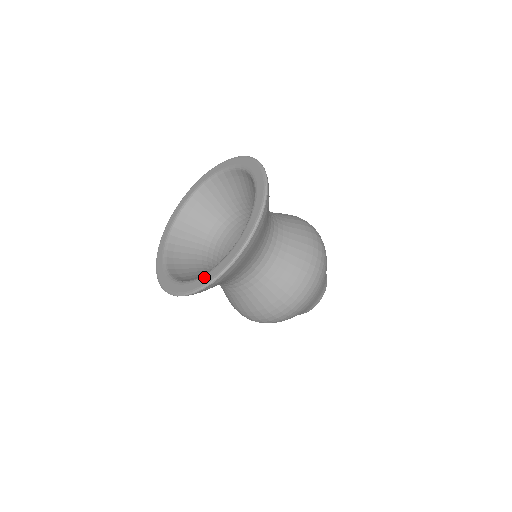
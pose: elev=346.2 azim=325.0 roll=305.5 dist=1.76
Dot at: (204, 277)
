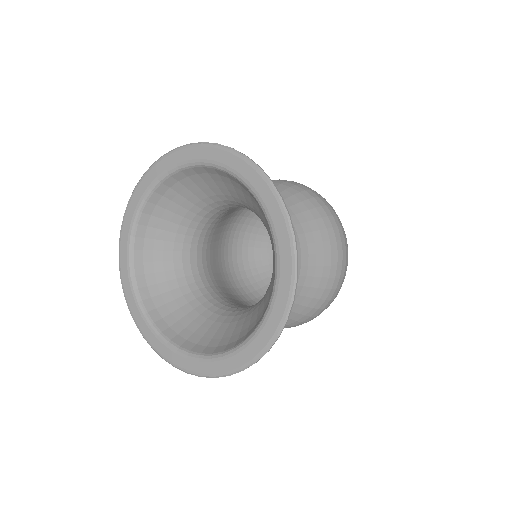
Dot at: (250, 346)
